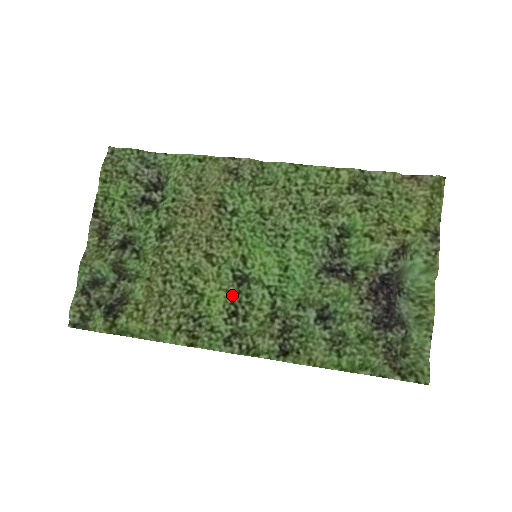
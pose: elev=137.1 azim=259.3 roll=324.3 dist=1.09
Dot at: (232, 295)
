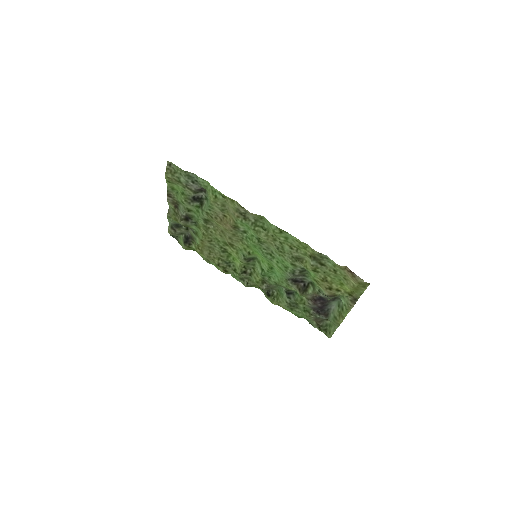
Dot at: (244, 264)
